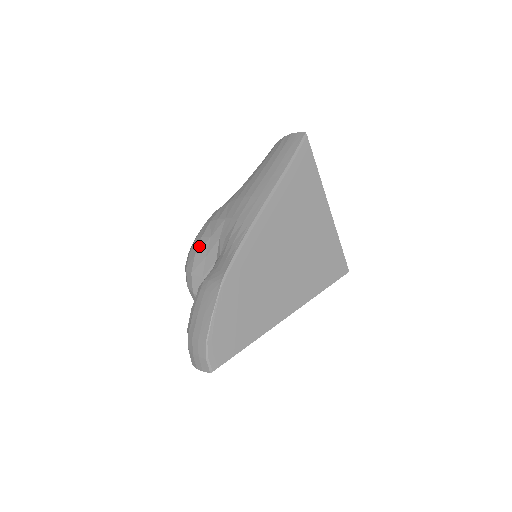
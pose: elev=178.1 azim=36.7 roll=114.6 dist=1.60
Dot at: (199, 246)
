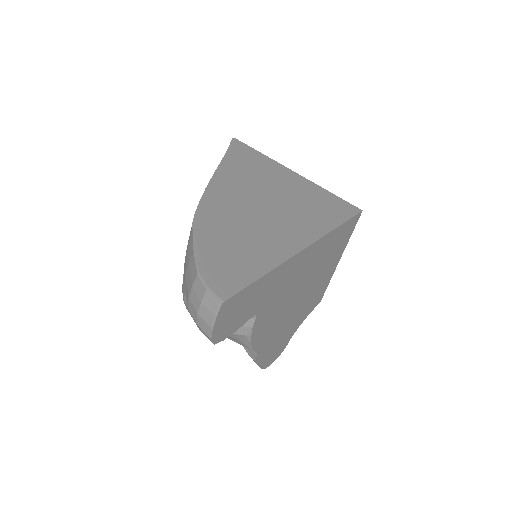
Dot at: occluded
